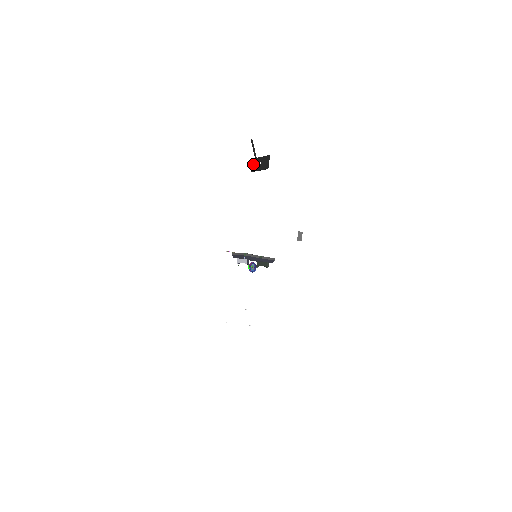
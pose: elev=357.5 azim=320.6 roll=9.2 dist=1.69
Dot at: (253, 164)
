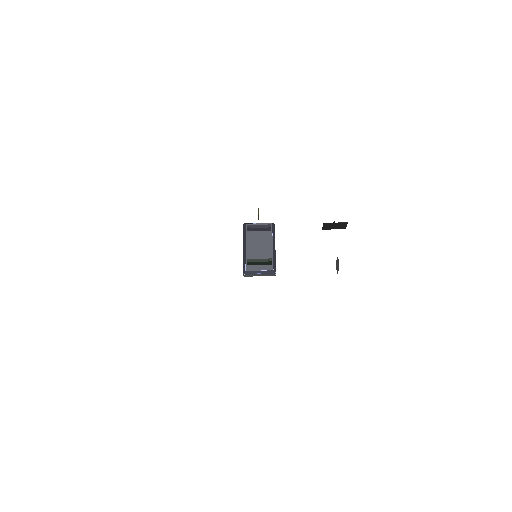
Dot at: (324, 226)
